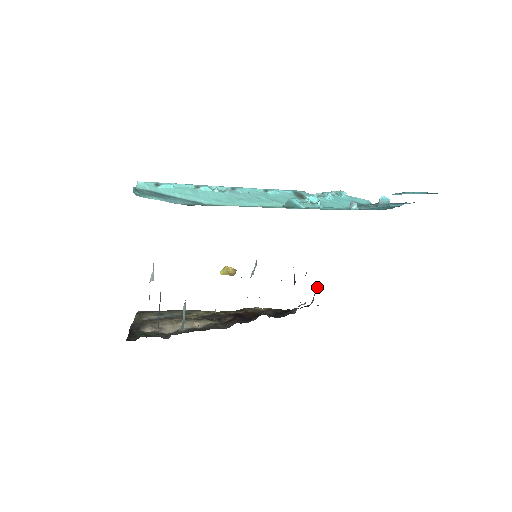
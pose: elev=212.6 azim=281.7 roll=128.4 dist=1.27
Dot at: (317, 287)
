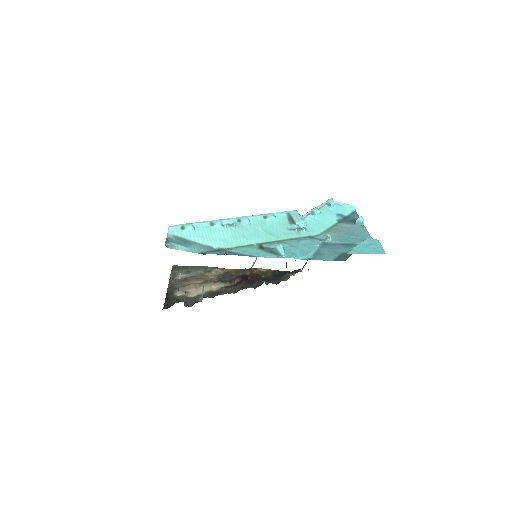
Dot at: occluded
